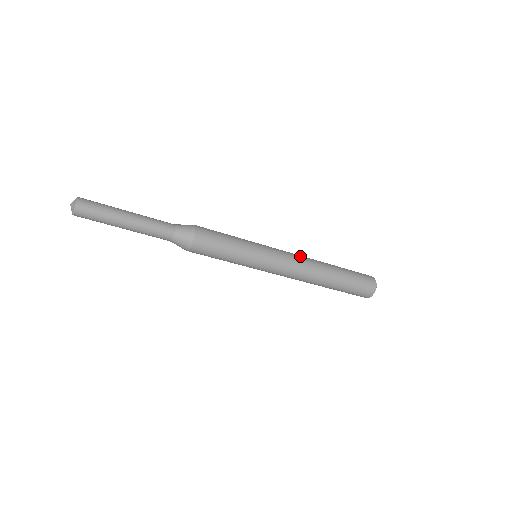
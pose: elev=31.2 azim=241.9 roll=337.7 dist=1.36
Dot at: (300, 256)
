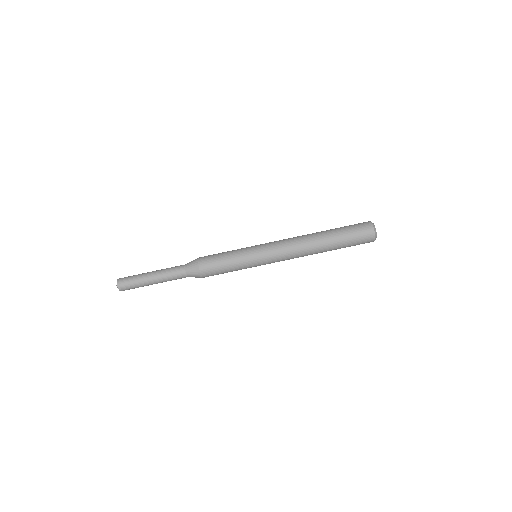
Dot at: (290, 238)
